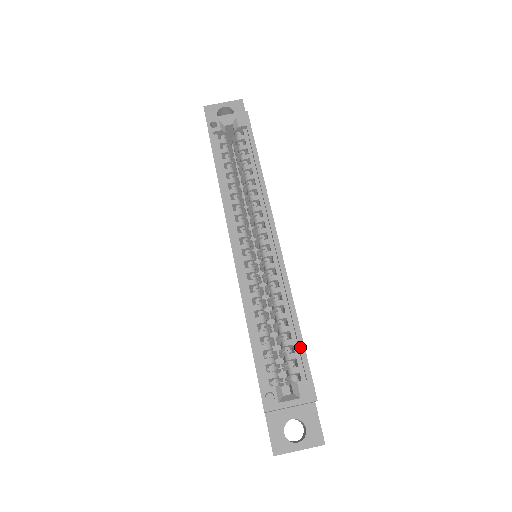
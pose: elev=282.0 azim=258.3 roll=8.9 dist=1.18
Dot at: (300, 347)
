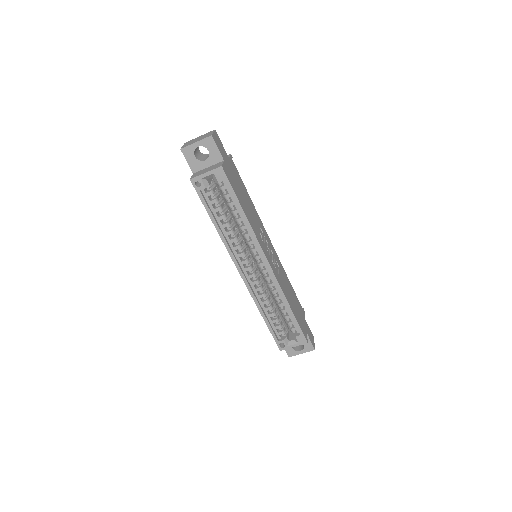
Dot at: (294, 321)
